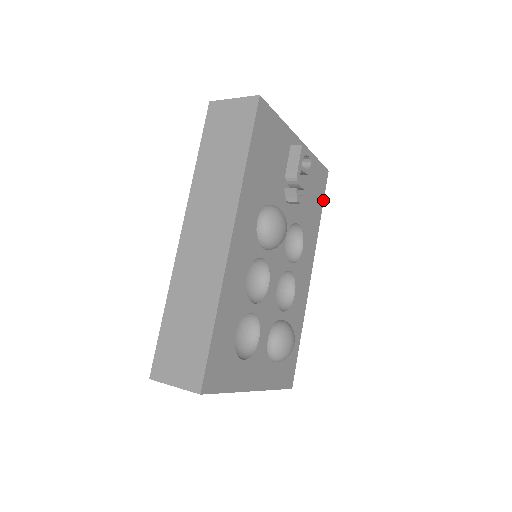
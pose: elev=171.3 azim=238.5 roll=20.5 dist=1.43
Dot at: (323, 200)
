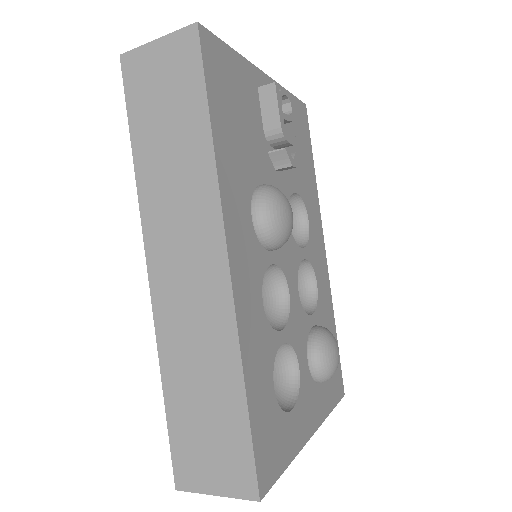
Dot at: (311, 146)
